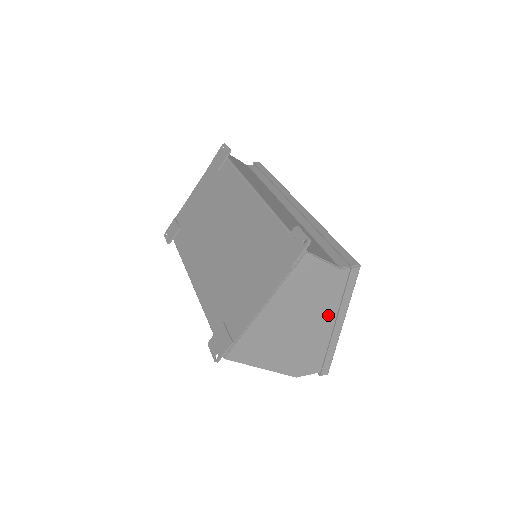
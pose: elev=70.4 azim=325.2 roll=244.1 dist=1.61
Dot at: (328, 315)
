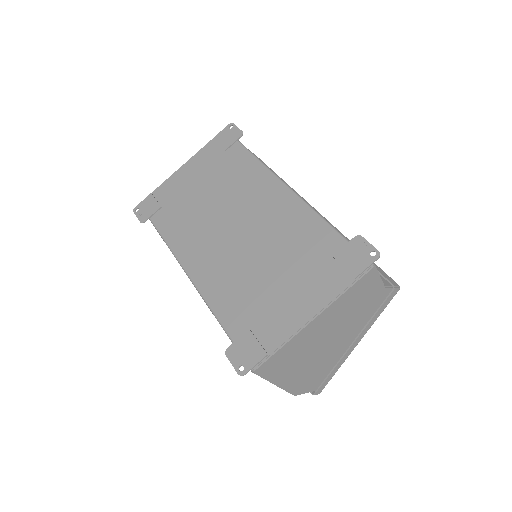
Dot at: (352, 333)
